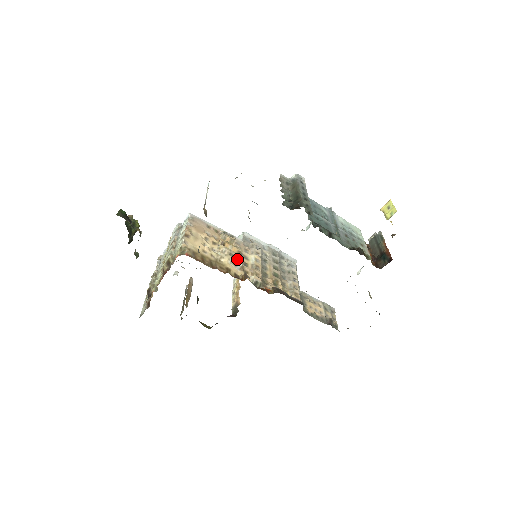
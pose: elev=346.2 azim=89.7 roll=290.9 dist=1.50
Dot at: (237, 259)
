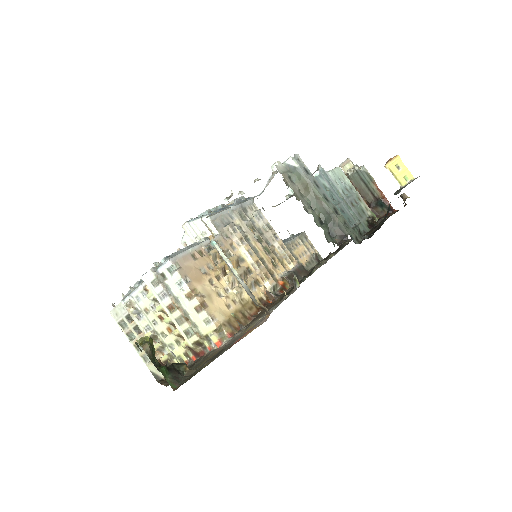
Dot at: (244, 275)
